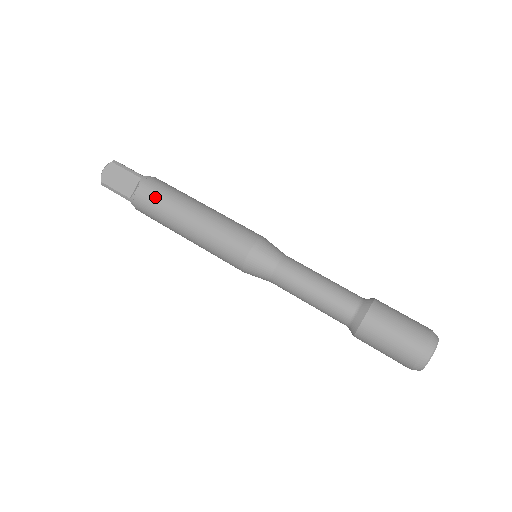
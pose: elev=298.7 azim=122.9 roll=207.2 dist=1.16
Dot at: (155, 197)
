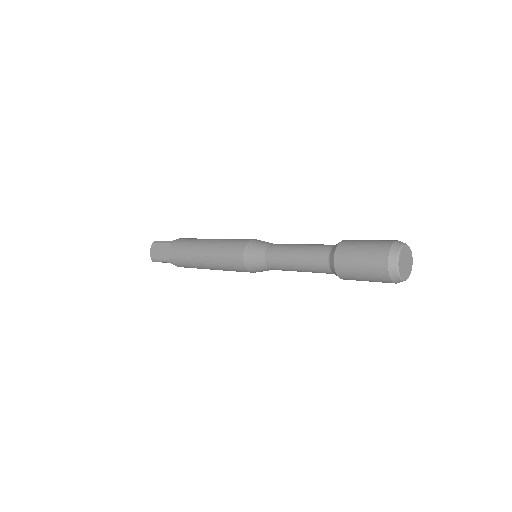
Dot at: occluded
